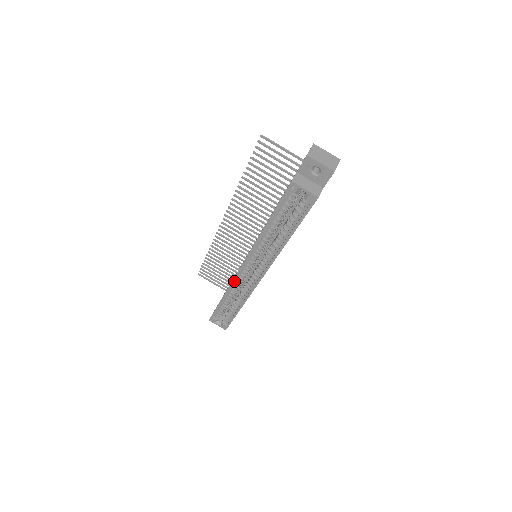
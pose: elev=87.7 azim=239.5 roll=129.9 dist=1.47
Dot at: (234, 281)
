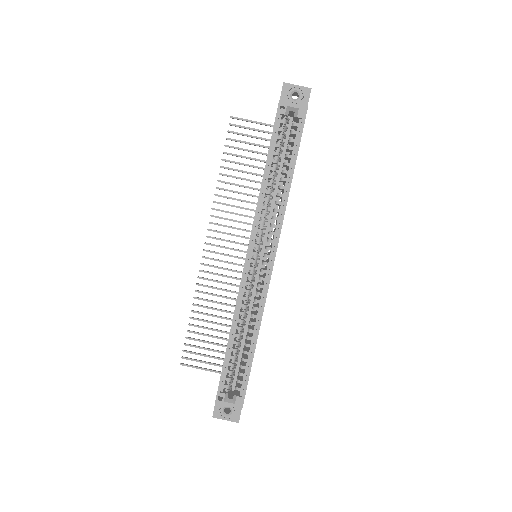
Dot at: (241, 288)
